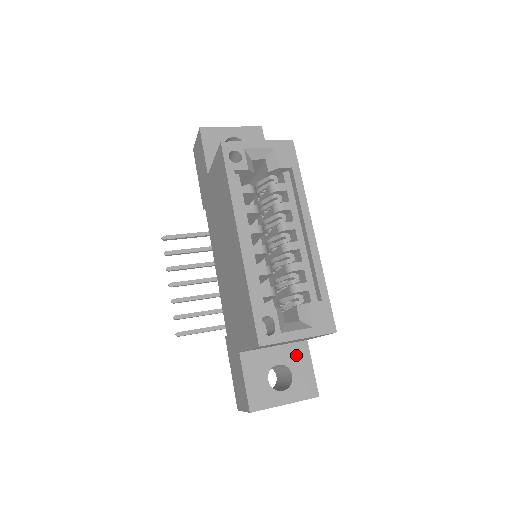
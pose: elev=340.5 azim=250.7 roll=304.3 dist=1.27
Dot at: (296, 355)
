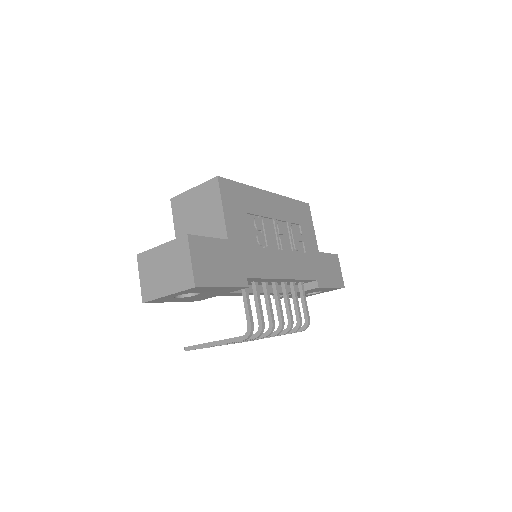
Dot at: occluded
